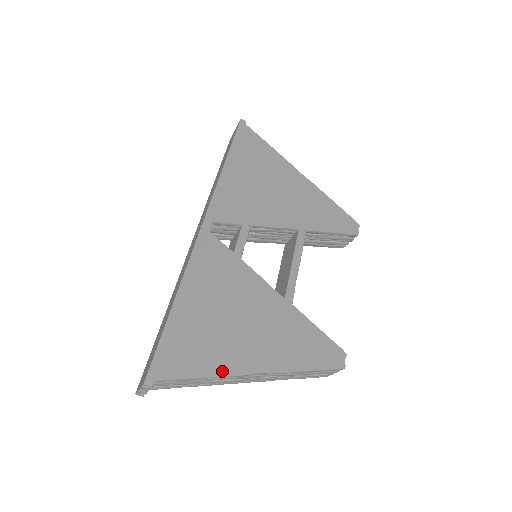
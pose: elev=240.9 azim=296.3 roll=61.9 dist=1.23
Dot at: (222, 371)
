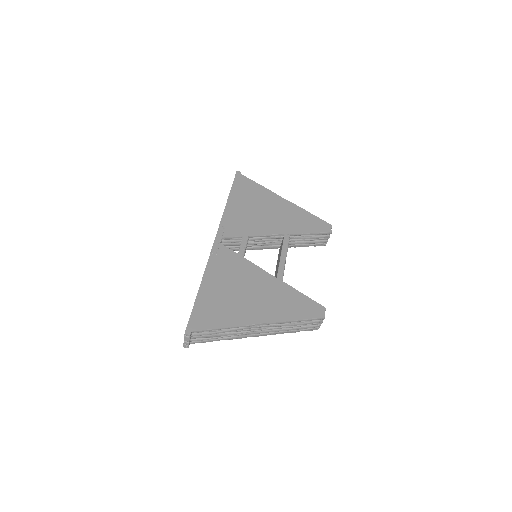
Dot at: (235, 323)
